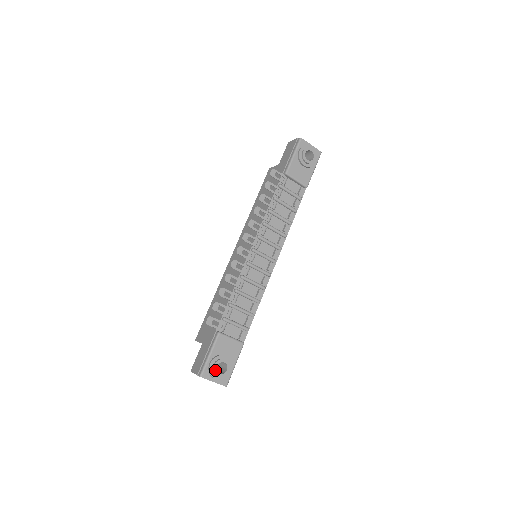
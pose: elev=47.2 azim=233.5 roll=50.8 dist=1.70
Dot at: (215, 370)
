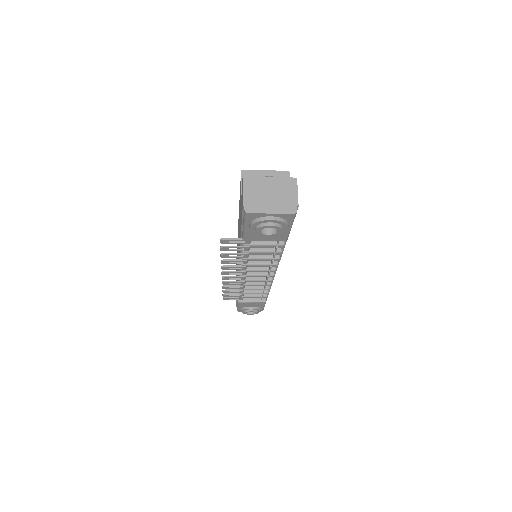
Dot at: occluded
